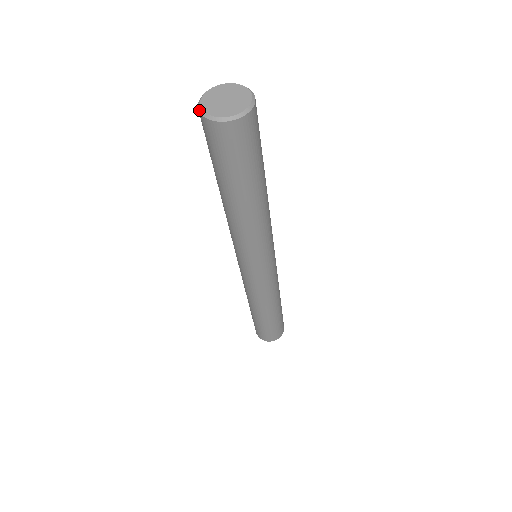
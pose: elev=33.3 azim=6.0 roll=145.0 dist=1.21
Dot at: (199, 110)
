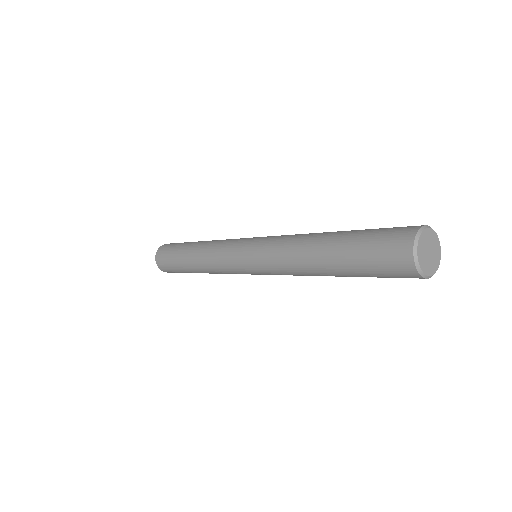
Dot at: (416, 264)
